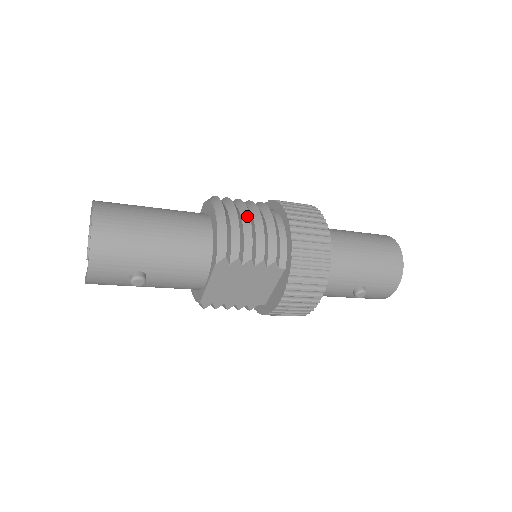
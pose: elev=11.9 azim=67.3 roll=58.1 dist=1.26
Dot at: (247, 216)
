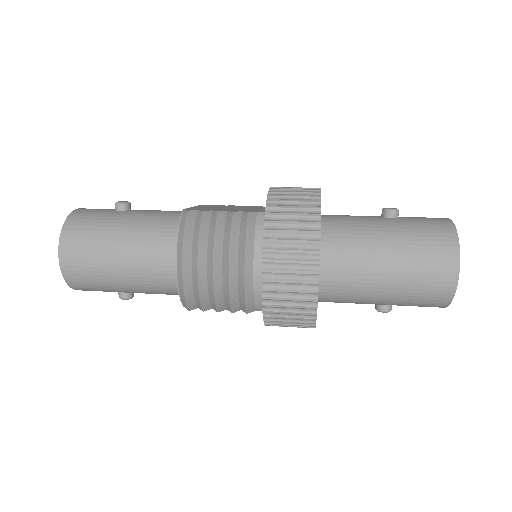
Dot at: (211, 270)
